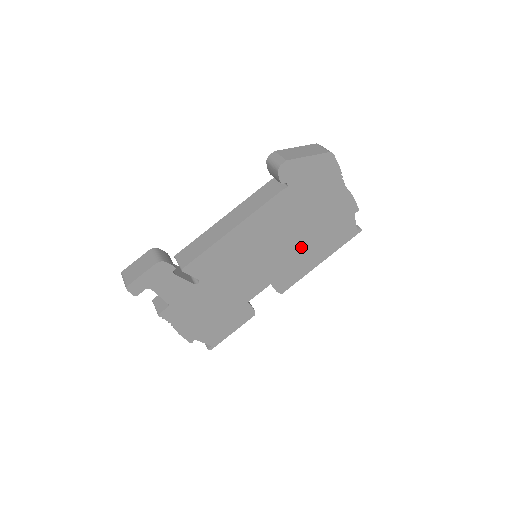
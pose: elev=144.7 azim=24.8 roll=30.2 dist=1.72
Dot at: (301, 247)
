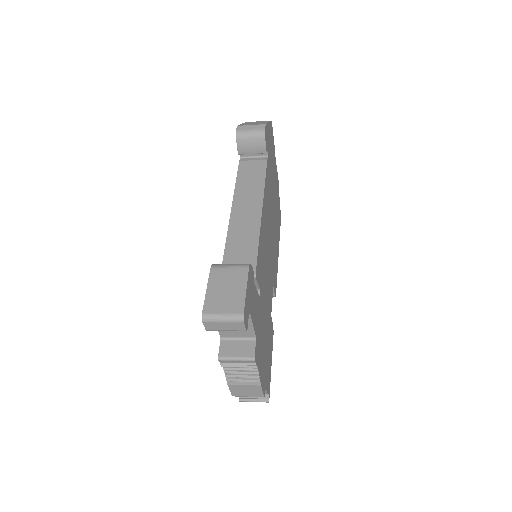
Dot at: (274, 234)
